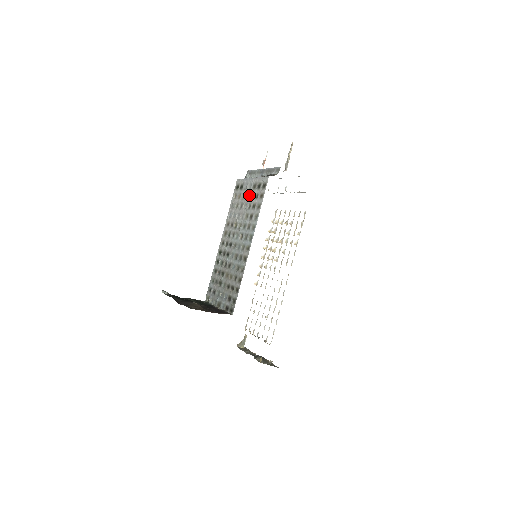
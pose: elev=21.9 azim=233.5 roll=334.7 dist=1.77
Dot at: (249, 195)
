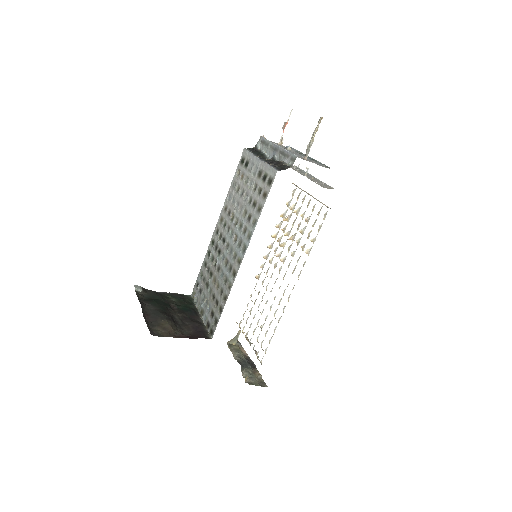
Dot at: (252, 183)
